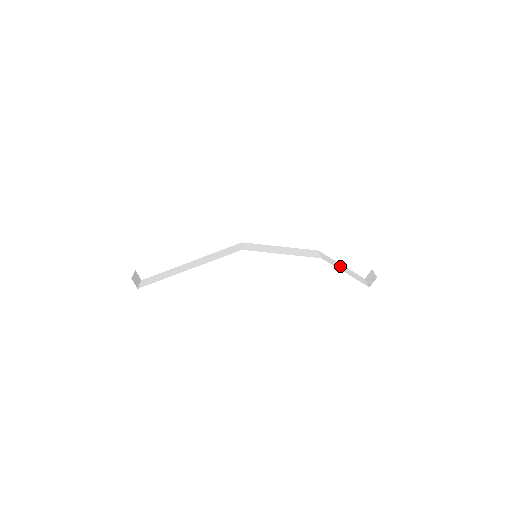
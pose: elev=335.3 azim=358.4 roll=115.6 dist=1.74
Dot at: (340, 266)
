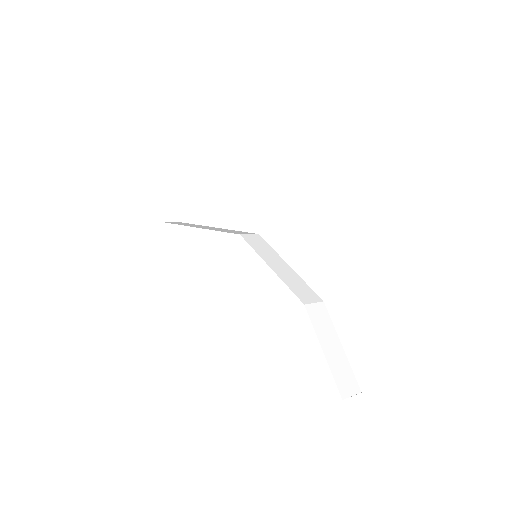
Dot at: (331, 340)
